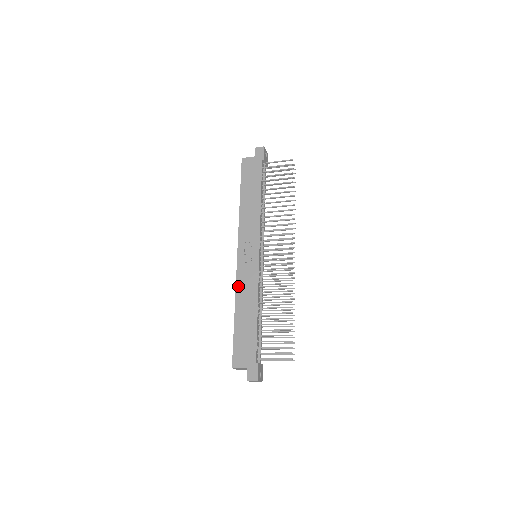
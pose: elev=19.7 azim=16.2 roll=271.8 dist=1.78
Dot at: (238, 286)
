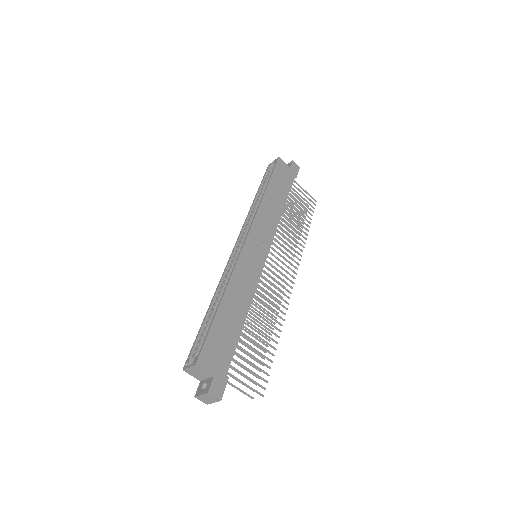
Dot at: (236, 272)
